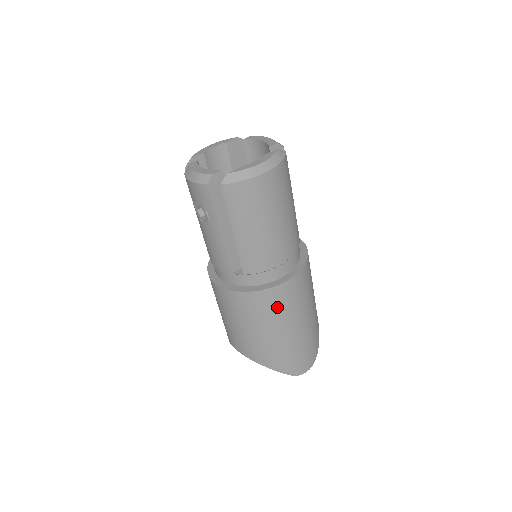
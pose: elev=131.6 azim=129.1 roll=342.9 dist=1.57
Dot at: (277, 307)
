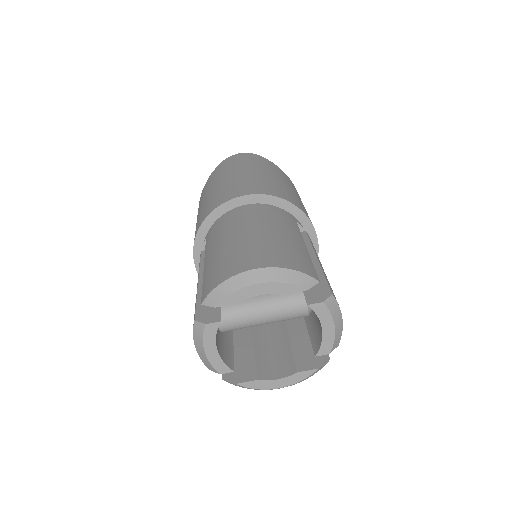
Dot at: occluded
